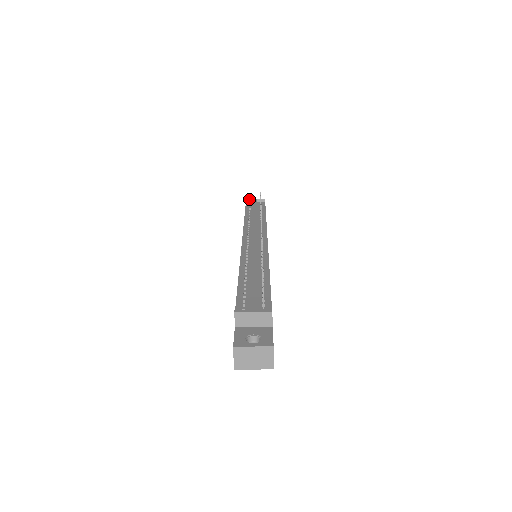
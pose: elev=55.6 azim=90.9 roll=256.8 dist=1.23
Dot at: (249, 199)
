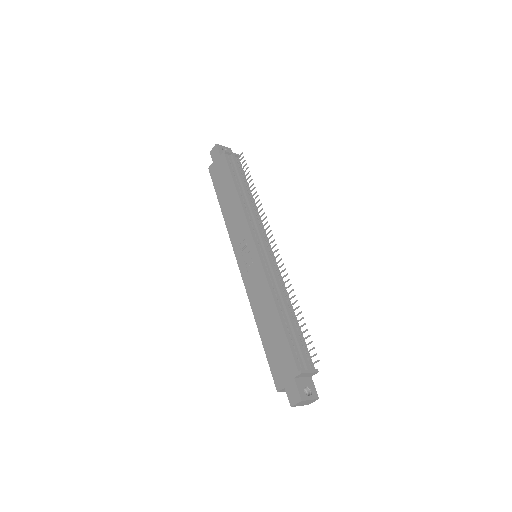
Dot at: (228, 152)
